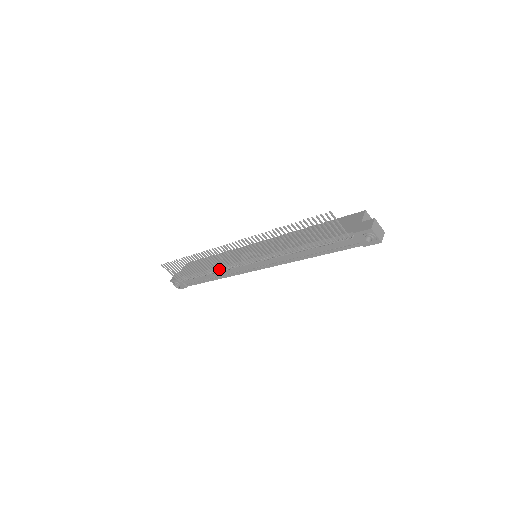
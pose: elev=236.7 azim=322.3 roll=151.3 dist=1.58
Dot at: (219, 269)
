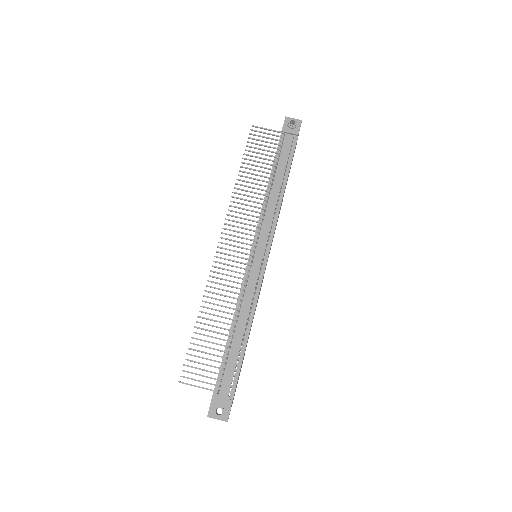
Dot at: (237, 299)
